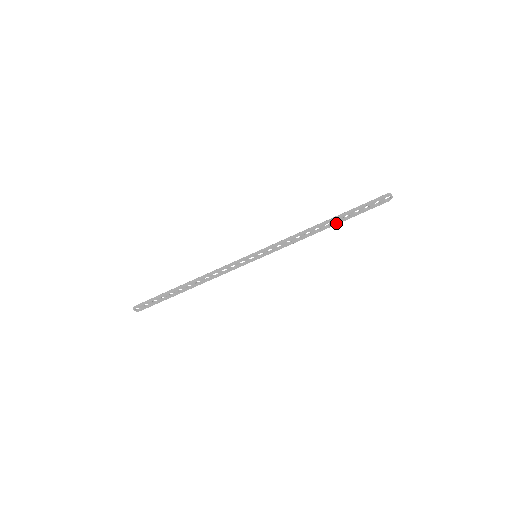
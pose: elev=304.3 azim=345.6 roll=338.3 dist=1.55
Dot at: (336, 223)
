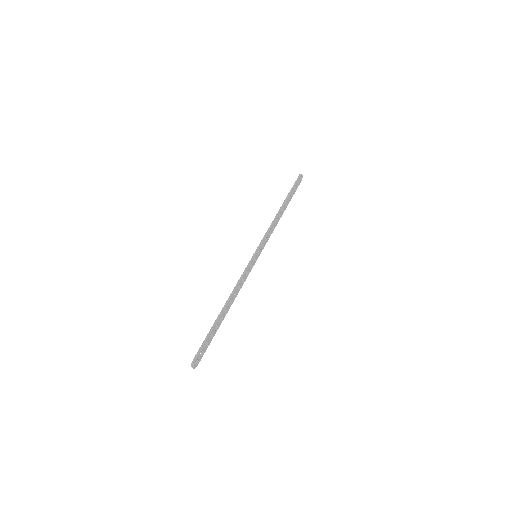
Dot at: (286, 207)
